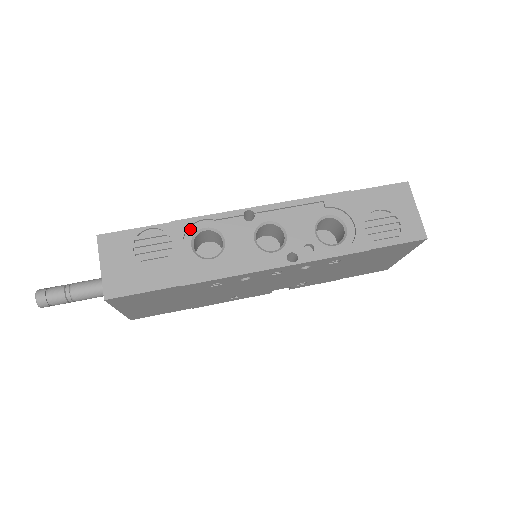
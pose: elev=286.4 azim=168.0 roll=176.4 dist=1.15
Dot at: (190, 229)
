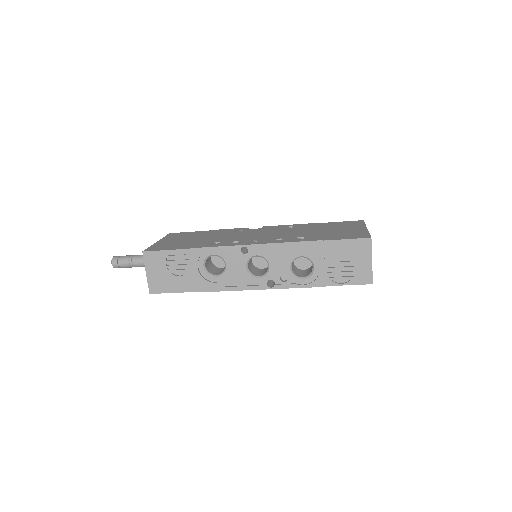
Dot at: (203, 254)
